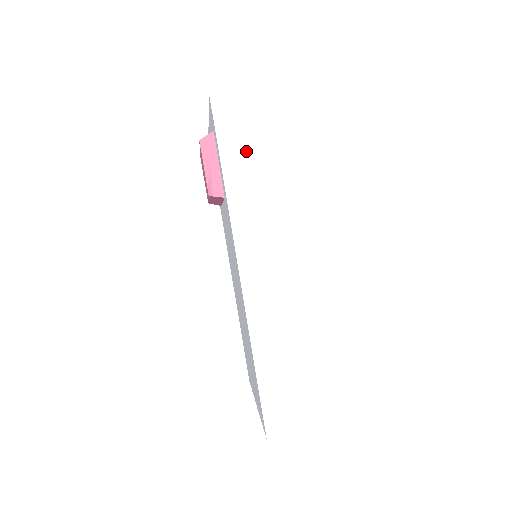
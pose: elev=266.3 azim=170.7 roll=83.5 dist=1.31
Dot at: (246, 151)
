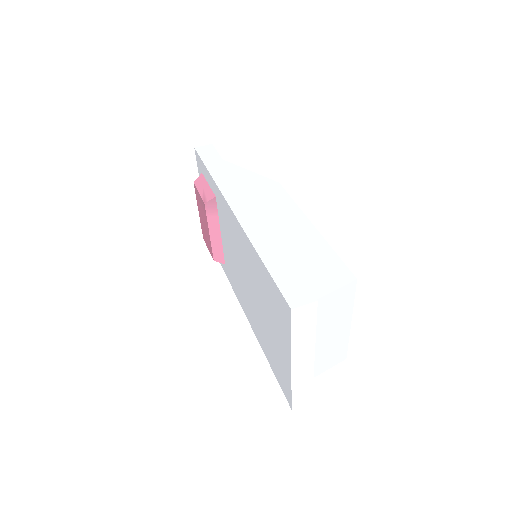
Dot at: (223, 162)
